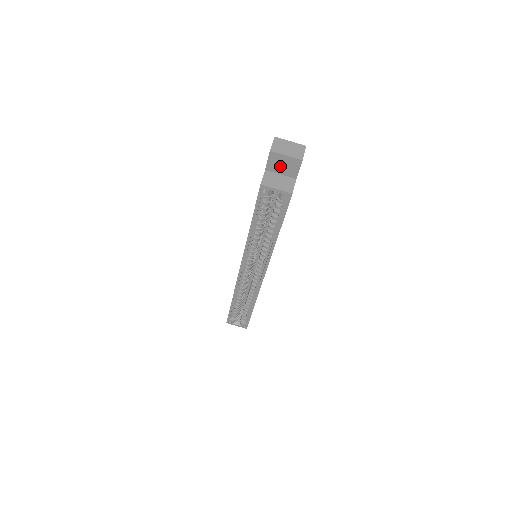
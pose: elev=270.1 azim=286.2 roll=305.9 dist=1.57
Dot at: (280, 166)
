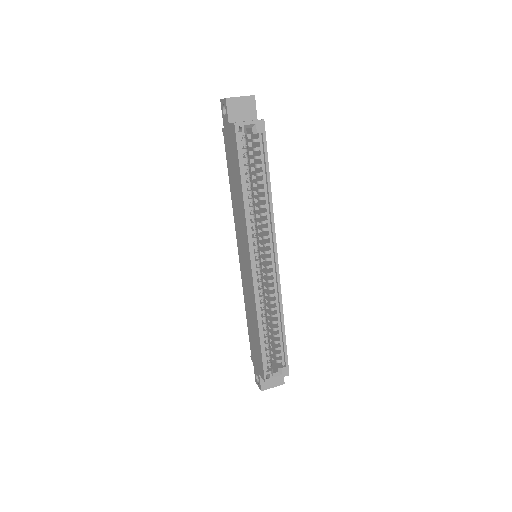
Dot at: (239, 112)
